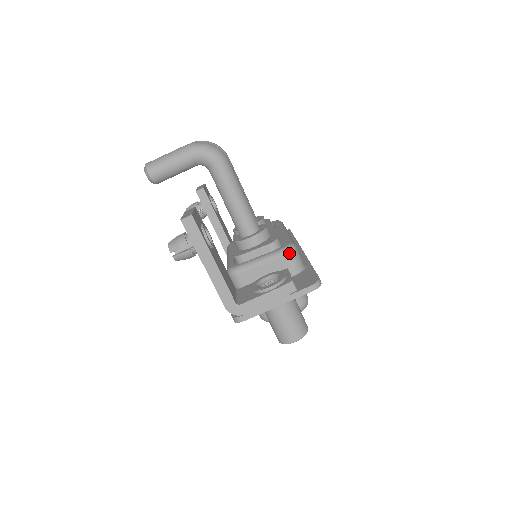
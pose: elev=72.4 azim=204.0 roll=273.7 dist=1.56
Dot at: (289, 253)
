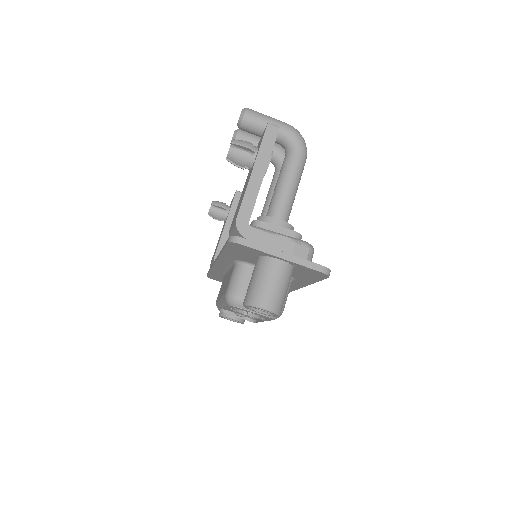
Dot at: (308, 247)
